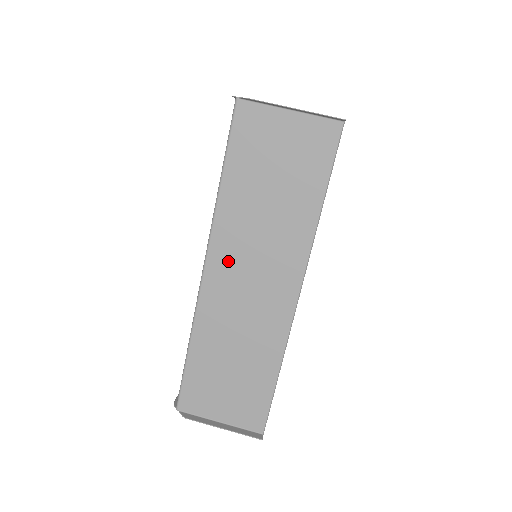
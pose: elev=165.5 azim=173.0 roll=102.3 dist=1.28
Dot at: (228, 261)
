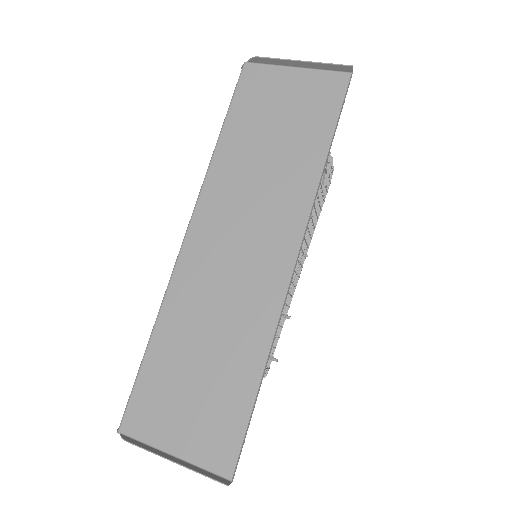
Dot at: (215, 222)
